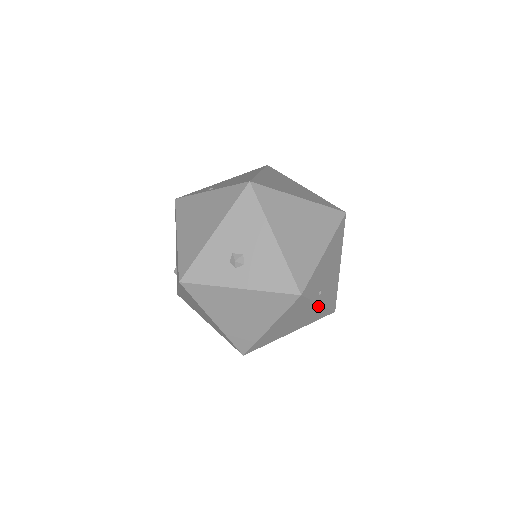
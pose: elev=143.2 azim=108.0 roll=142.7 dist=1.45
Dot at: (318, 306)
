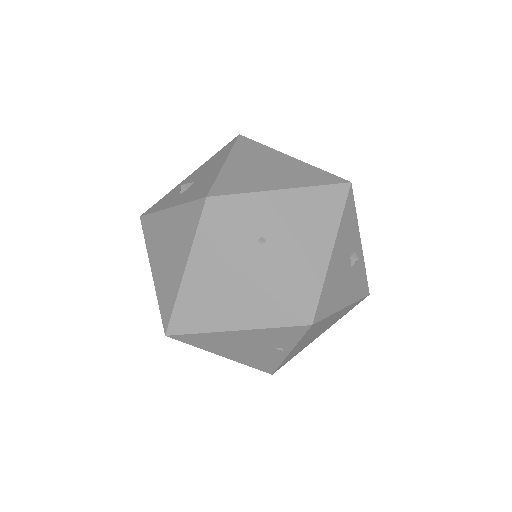
Dot at: (259, 267)
